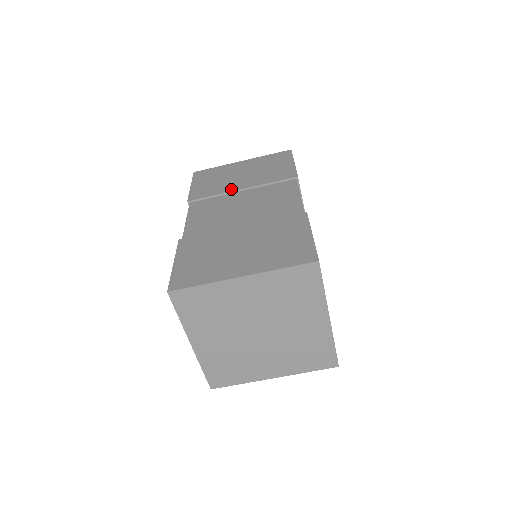
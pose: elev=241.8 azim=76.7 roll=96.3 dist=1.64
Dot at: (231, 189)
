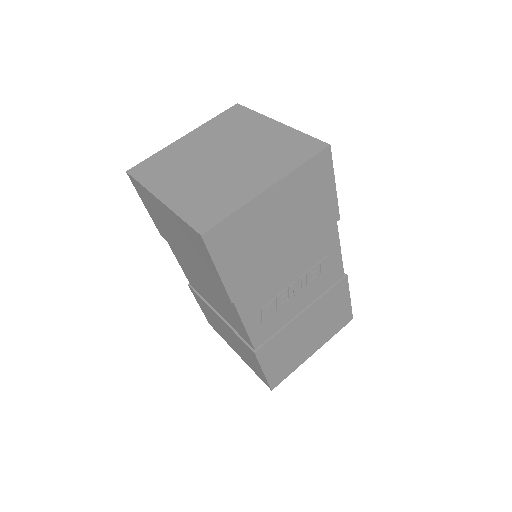
Dot at: occluded
